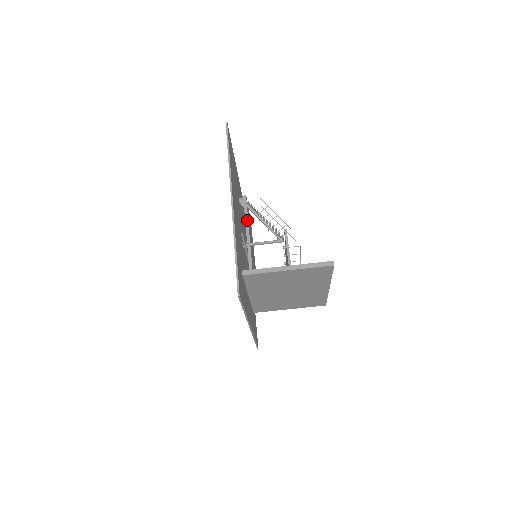
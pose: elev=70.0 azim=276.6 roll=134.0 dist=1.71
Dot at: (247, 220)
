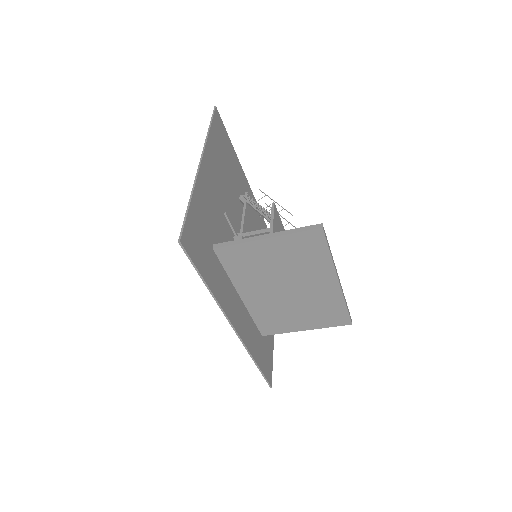
Dot at: (244, 213)
